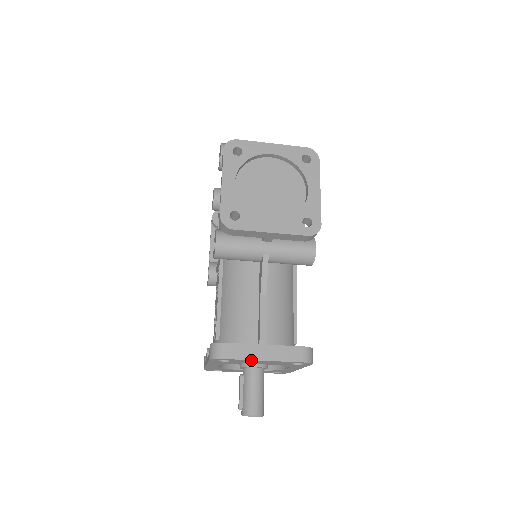
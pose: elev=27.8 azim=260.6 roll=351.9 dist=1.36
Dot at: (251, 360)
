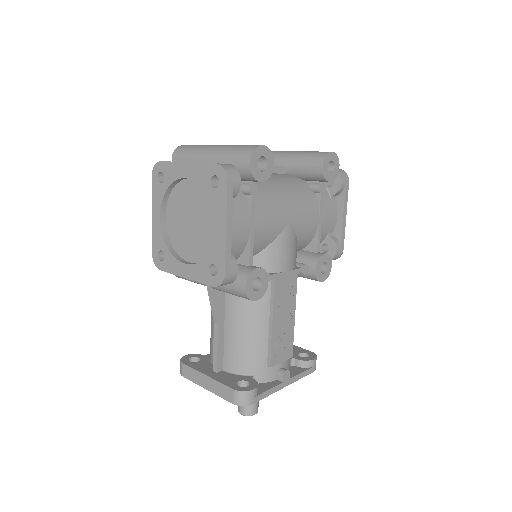
Dot at: (200, 384)
